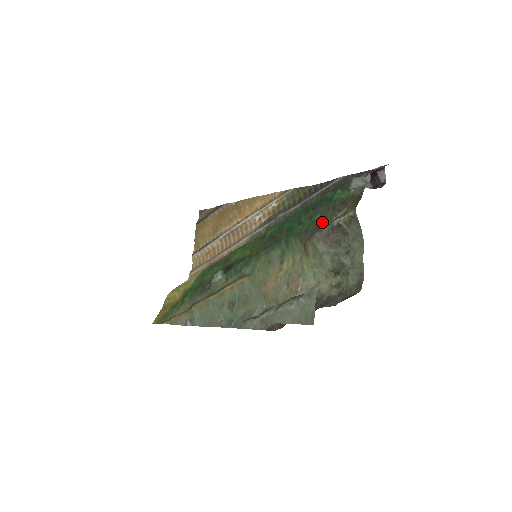
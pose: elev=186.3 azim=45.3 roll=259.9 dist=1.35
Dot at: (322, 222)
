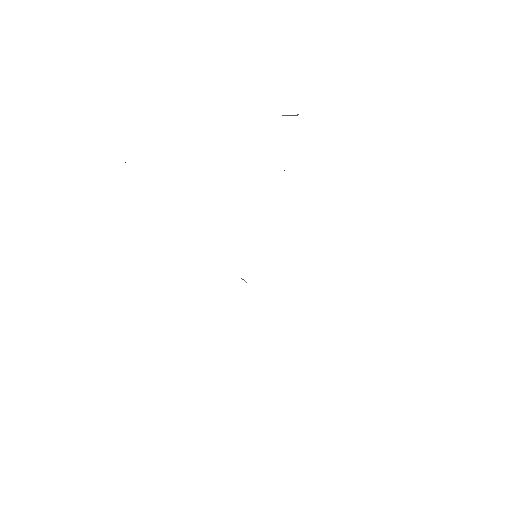
Dot at: occluded
